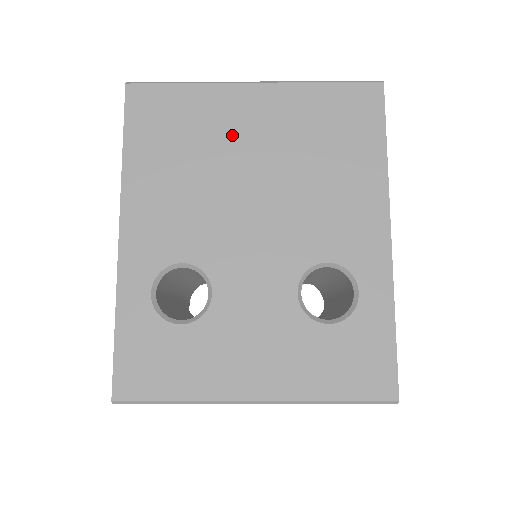
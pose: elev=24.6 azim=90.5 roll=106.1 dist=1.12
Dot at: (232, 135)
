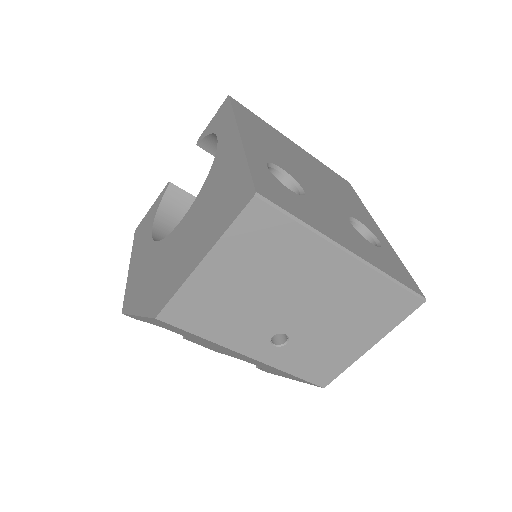
Dot at: (290, 148)
